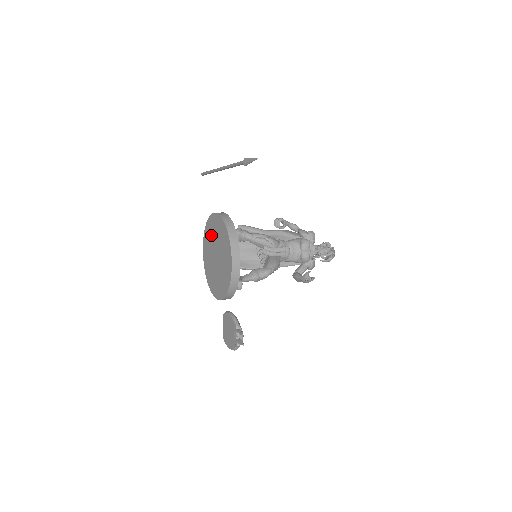
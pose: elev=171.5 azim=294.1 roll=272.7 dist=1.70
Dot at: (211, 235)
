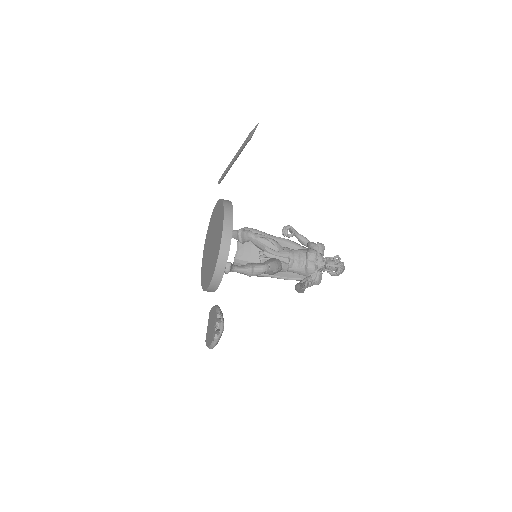
Dot at: (212, 226)
